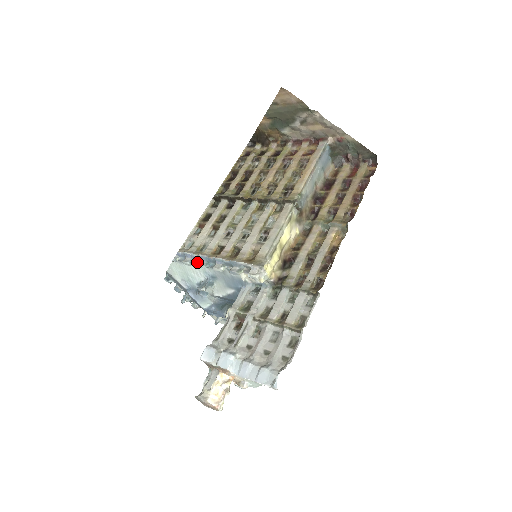
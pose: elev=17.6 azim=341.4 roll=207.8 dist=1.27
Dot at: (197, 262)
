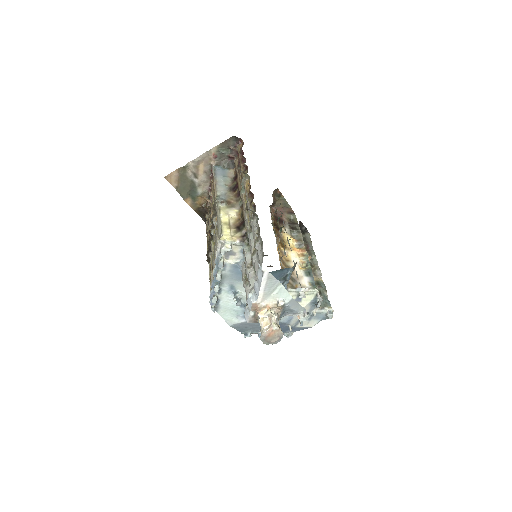
Dot at: (217, 292)
